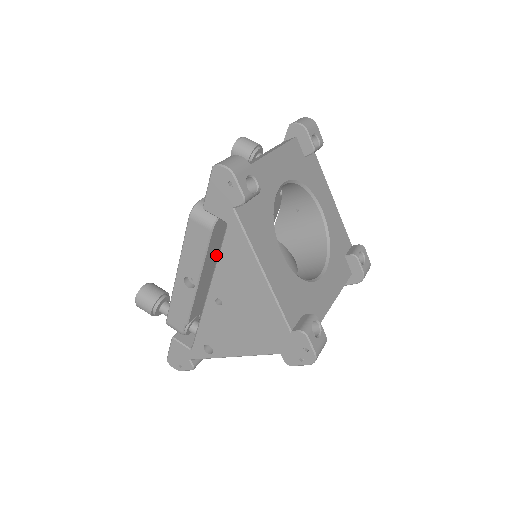
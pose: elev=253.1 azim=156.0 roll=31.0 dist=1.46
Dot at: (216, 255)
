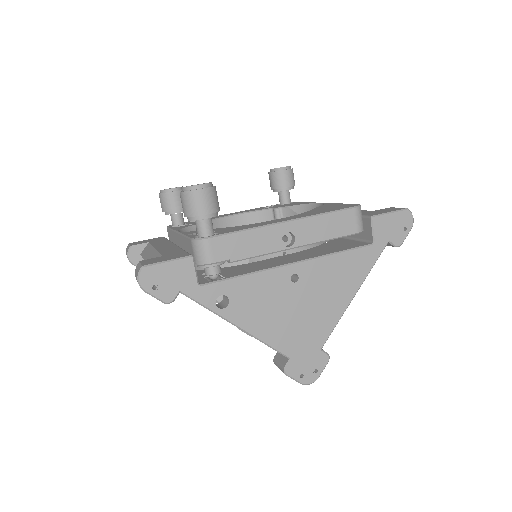
Dot at: occluded
